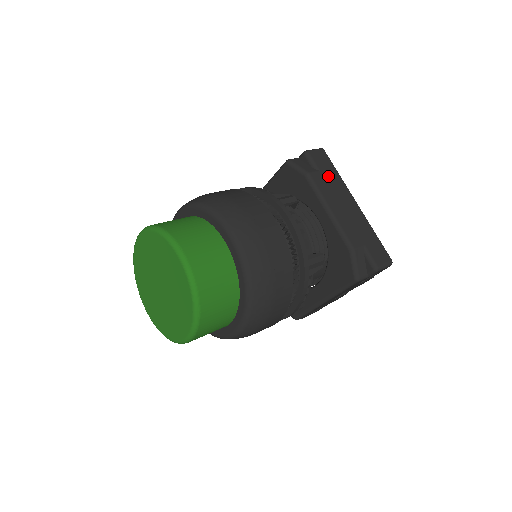
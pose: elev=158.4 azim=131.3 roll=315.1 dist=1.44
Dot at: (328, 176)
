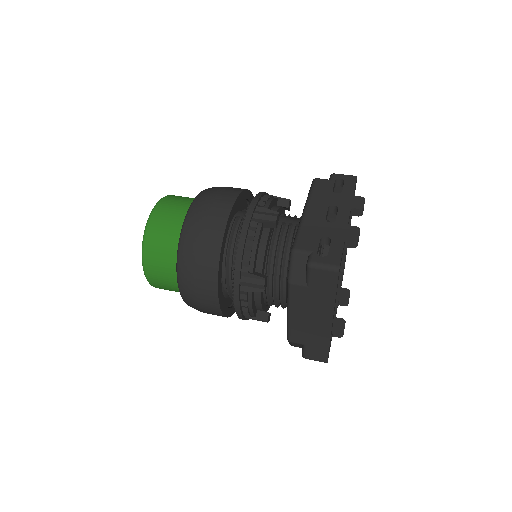
Dot at: (316, 294)
